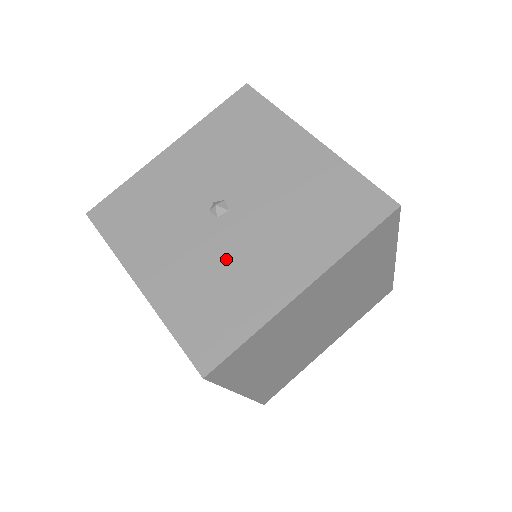
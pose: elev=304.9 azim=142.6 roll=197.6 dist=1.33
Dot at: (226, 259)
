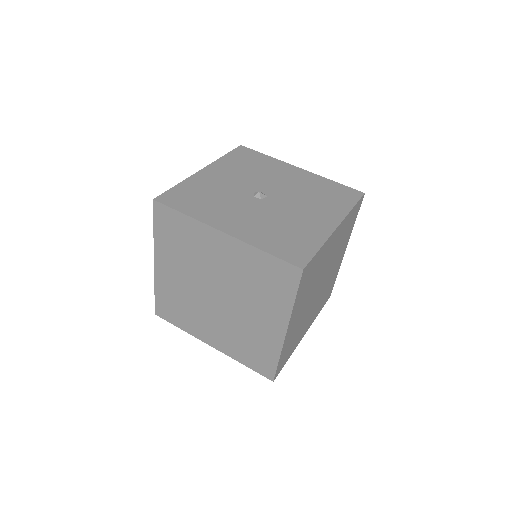
Dot at: (280, 216)
